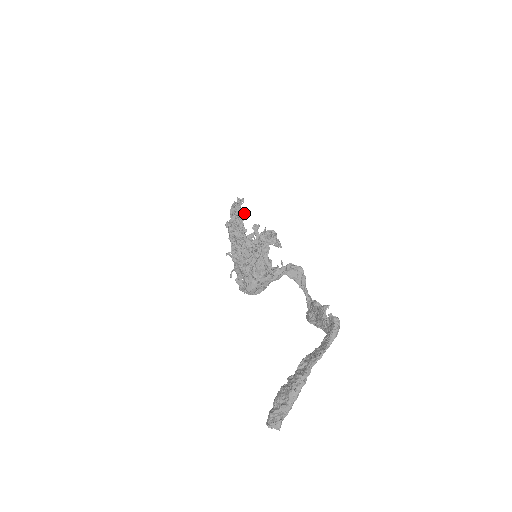
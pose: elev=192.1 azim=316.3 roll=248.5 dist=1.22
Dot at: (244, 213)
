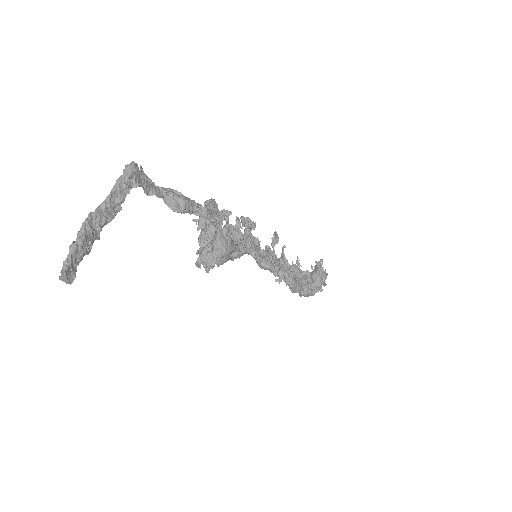
Dot at: (320, 268)
